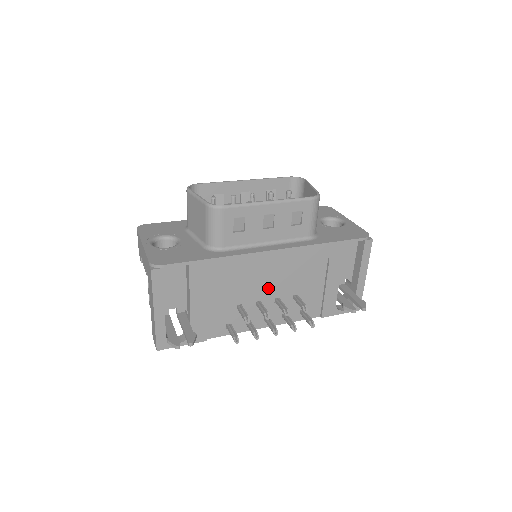
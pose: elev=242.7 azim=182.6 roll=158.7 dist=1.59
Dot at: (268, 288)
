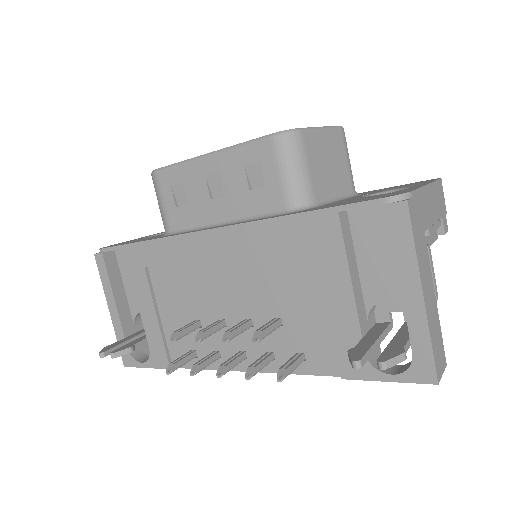
Dot at: (230, 298)
